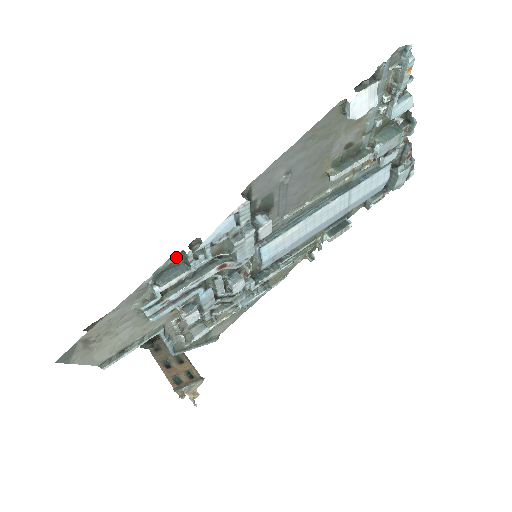
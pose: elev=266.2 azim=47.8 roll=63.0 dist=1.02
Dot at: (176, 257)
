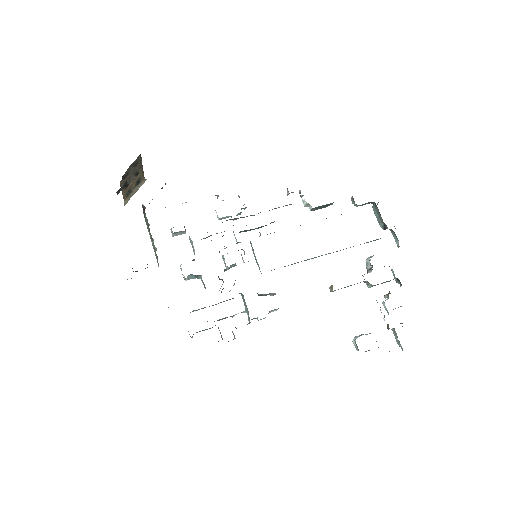
Dot at: occluded
